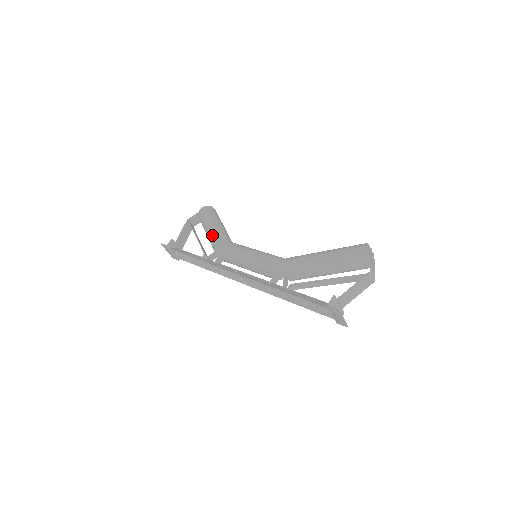
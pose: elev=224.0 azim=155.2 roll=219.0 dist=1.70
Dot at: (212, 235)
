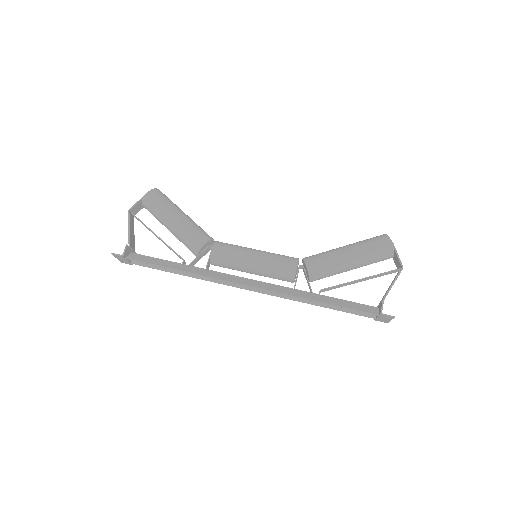
Dot at: (187, 235)
